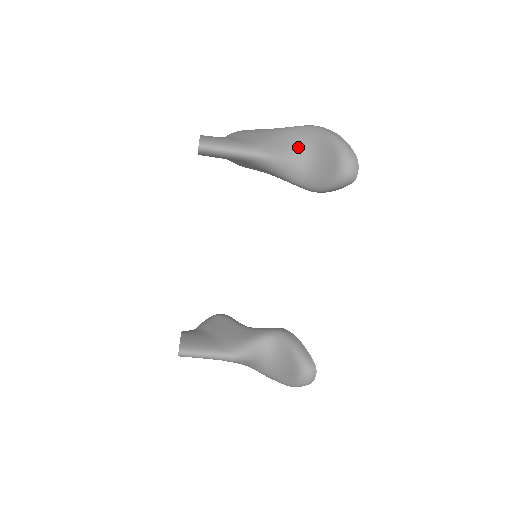
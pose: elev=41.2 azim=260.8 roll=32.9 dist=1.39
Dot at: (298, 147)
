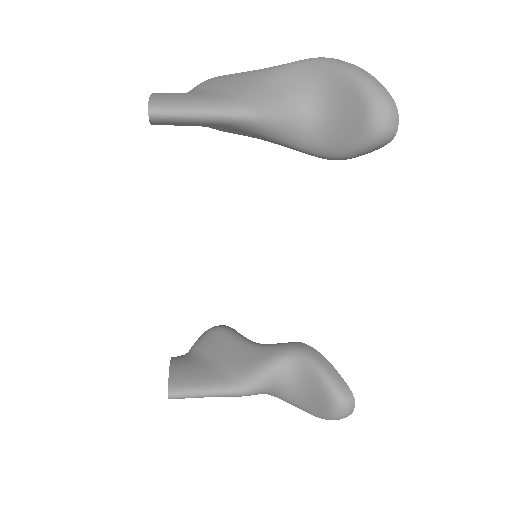
Dot at: (300, 95)
